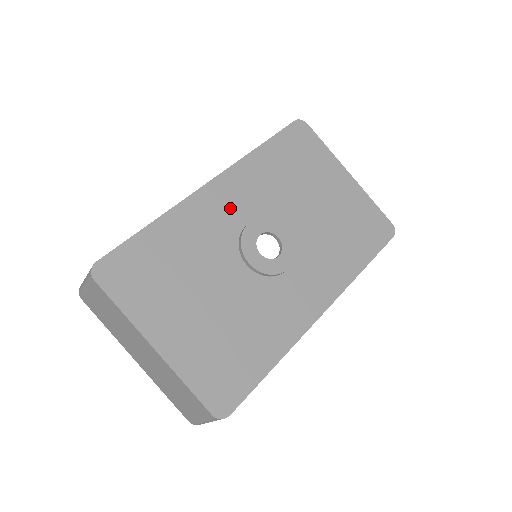
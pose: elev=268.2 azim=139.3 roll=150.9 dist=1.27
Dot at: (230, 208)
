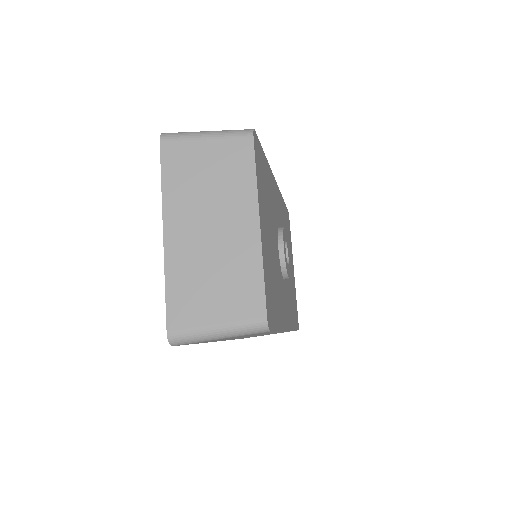
Dot at: occluded
